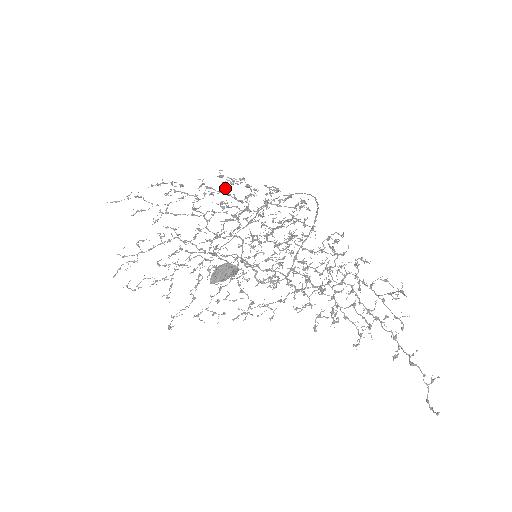
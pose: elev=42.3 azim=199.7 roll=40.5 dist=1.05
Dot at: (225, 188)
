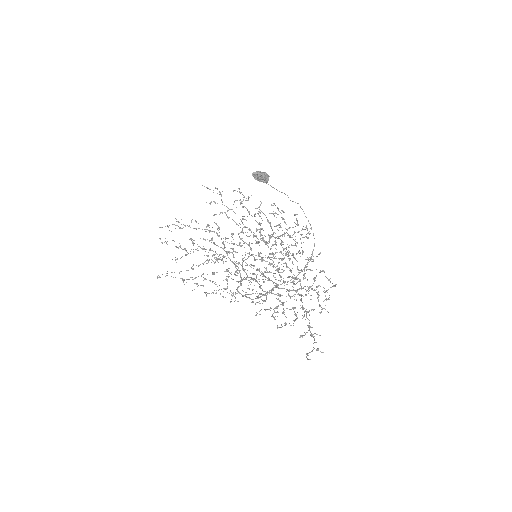
Dot at: (270, 213)
